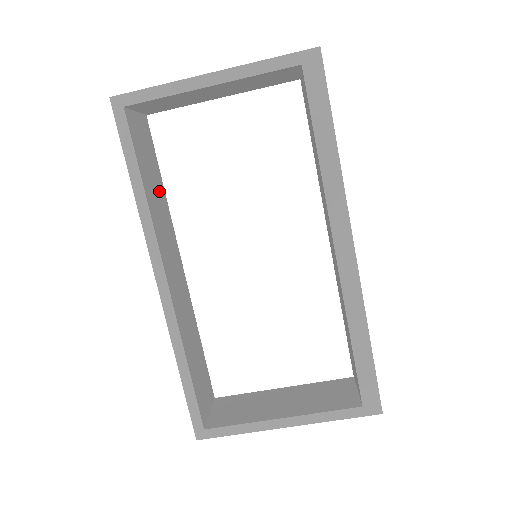
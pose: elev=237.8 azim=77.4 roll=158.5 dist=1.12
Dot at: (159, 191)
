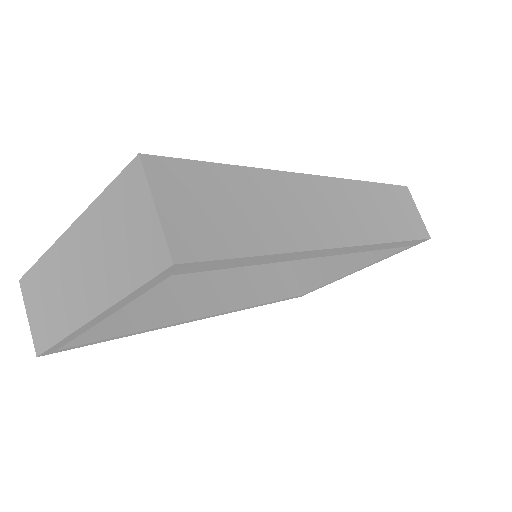
Dot at: occluded
